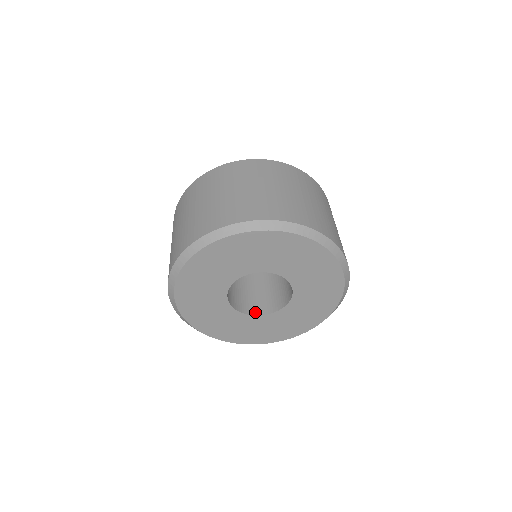
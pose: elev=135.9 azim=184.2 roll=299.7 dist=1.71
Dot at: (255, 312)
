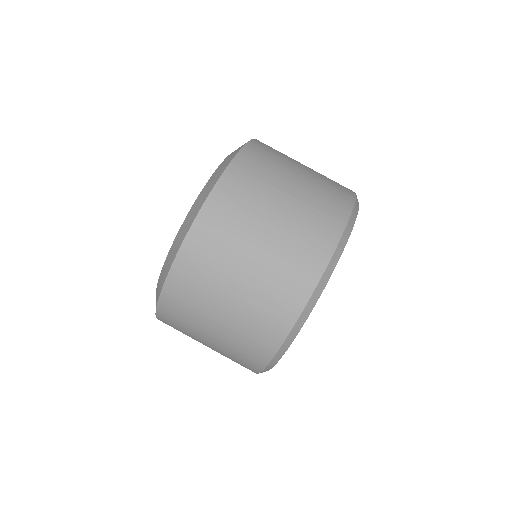
Dot at: occluded
